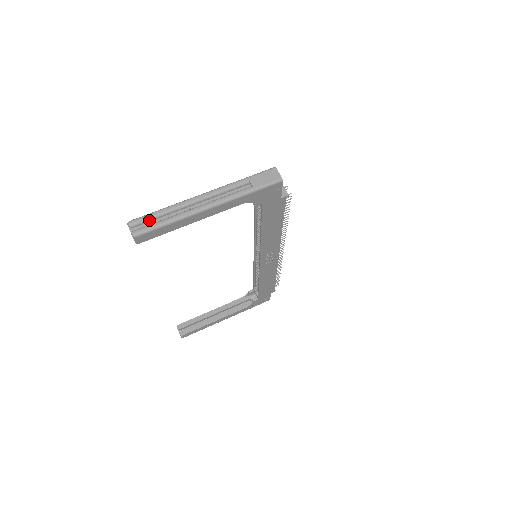
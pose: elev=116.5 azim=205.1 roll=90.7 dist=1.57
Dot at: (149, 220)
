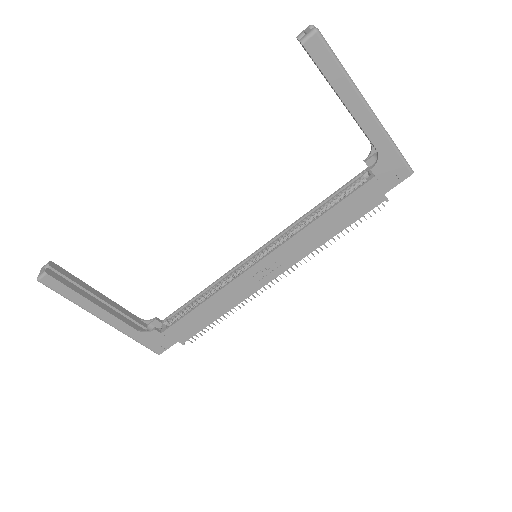
Dot at: occluded
